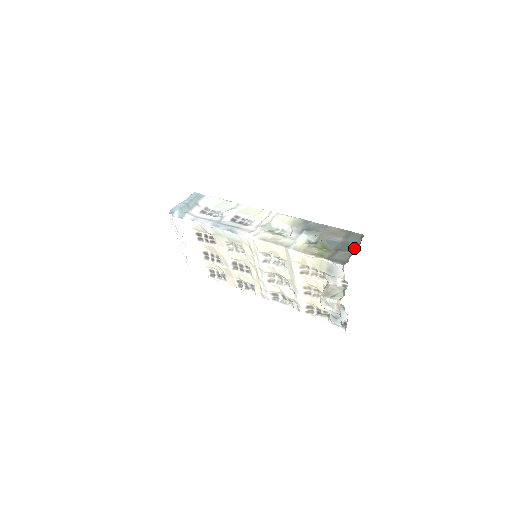
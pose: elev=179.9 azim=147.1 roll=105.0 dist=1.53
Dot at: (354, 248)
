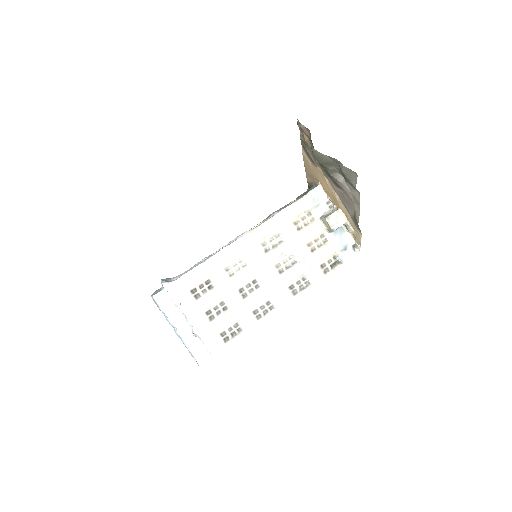
Dot at: (312, 187)
